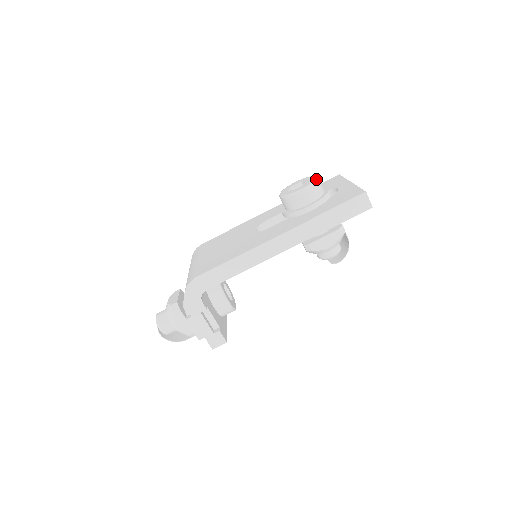
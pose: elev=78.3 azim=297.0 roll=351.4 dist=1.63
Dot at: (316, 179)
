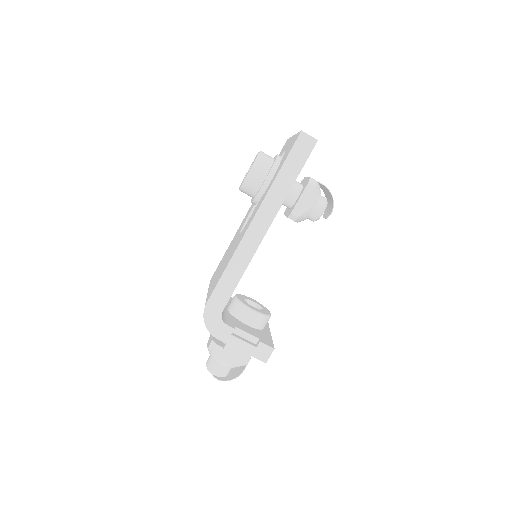
Dot at: (259, 153)
